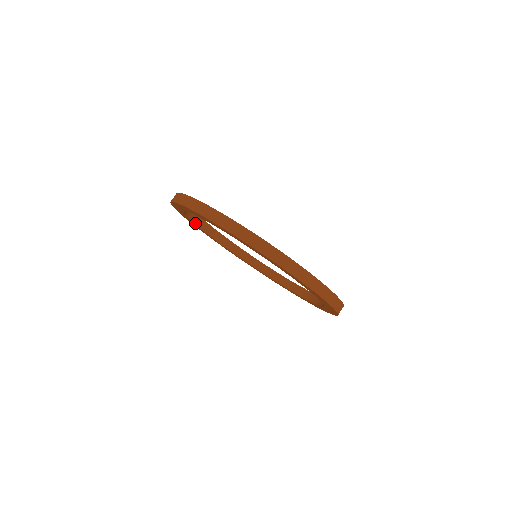
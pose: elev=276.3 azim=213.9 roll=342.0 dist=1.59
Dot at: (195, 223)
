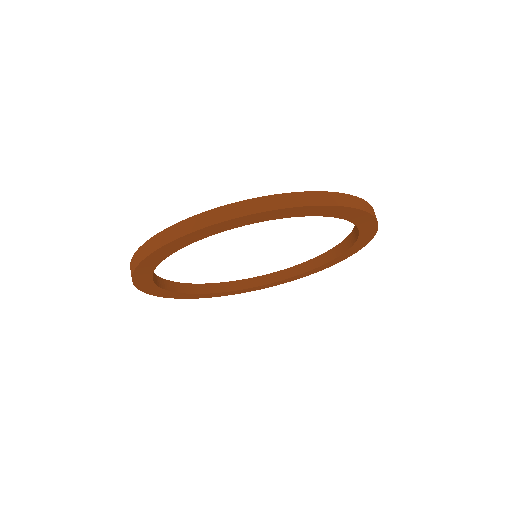
Dot at: (183, 292)
